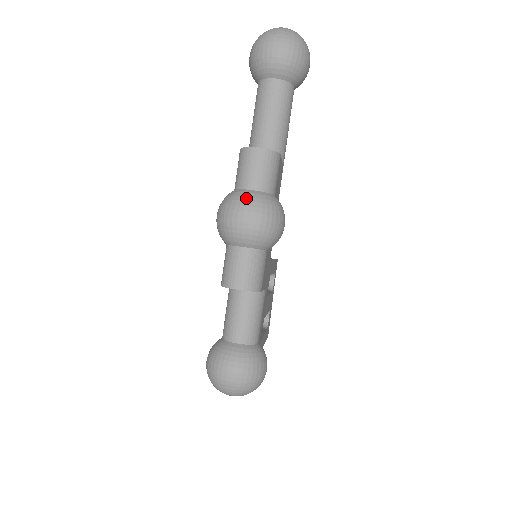
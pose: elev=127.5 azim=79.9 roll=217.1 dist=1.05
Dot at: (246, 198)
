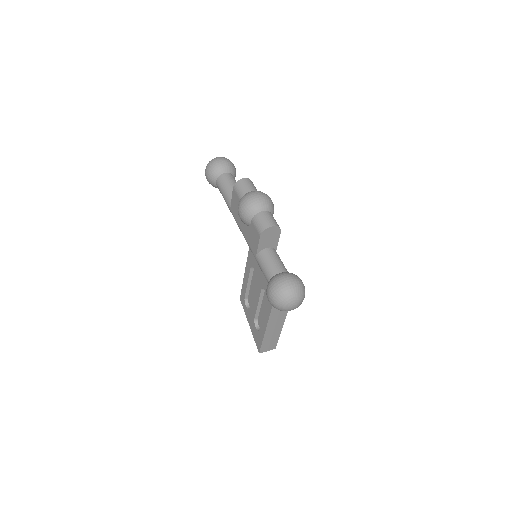
Dot at: (252, 191)
